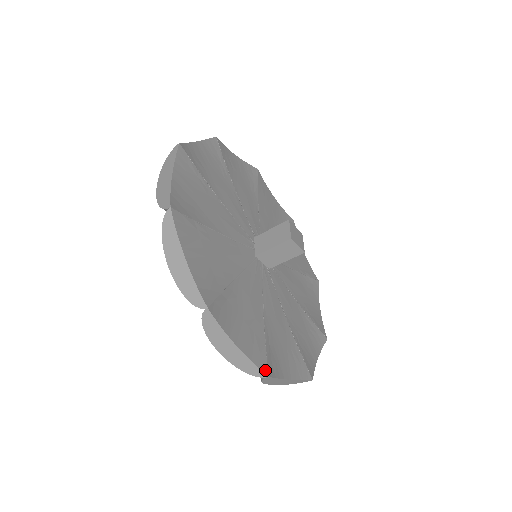
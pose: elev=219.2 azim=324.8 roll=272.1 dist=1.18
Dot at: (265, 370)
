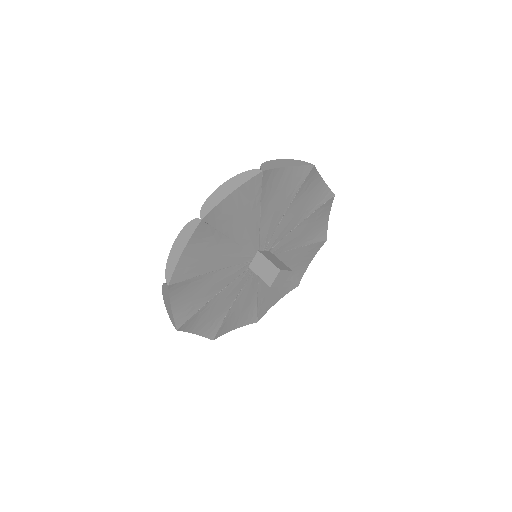
Dot at: (212, 338)
